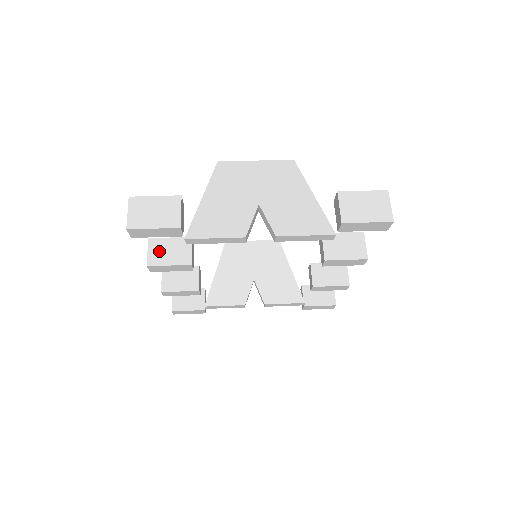
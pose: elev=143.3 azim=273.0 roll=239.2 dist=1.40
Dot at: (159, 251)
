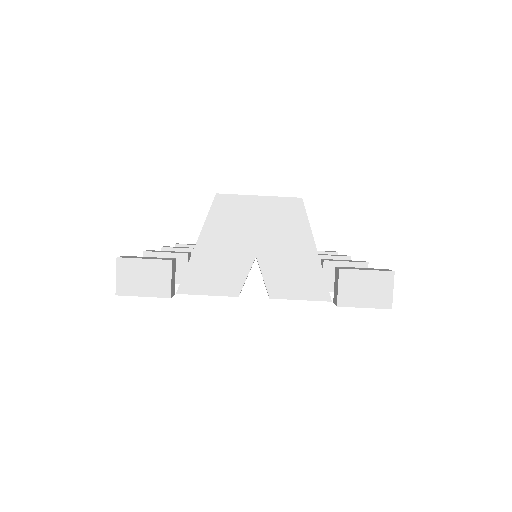
Dot at: occluded
